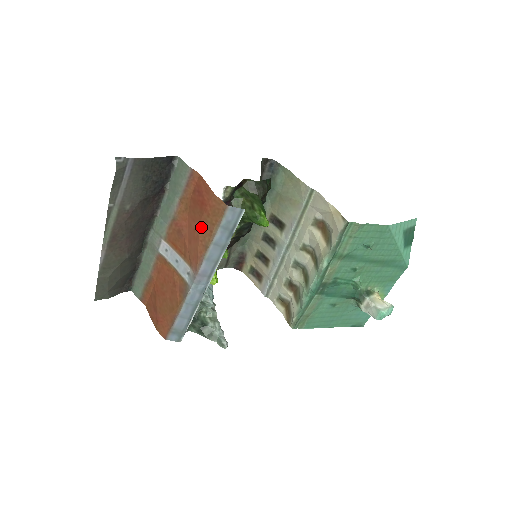
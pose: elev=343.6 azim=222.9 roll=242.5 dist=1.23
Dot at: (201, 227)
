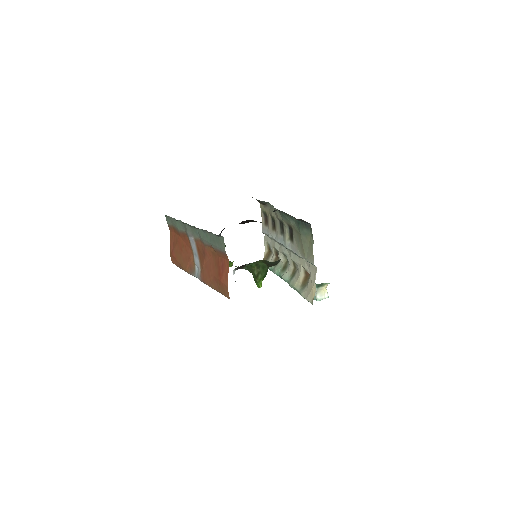
Dot at: (214, 278)
